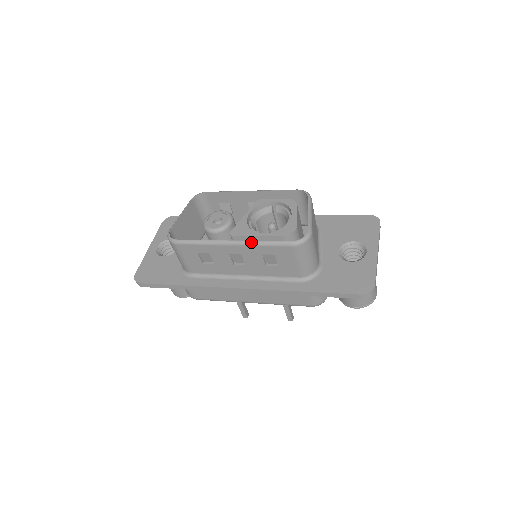
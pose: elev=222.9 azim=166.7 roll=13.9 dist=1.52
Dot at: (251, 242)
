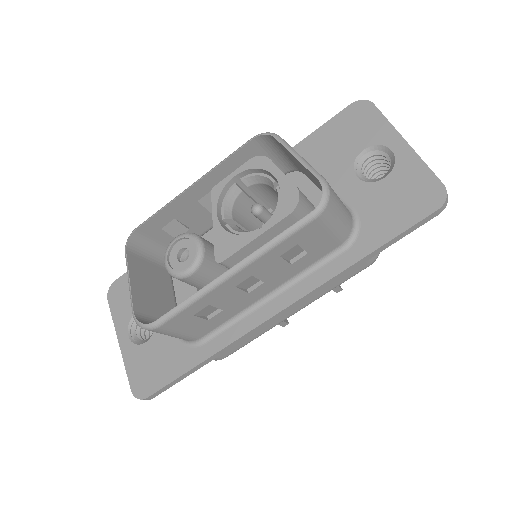
Dot at: (257, 253)
